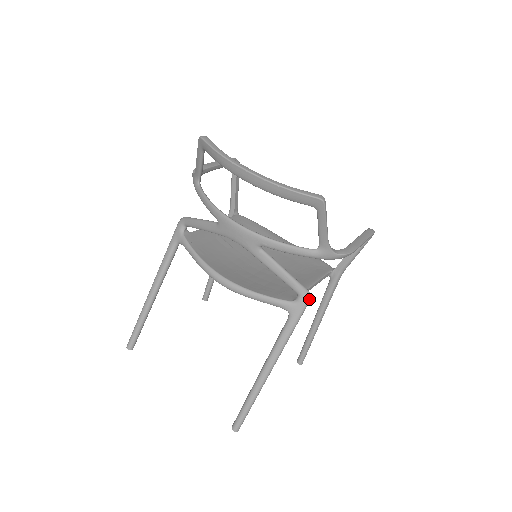
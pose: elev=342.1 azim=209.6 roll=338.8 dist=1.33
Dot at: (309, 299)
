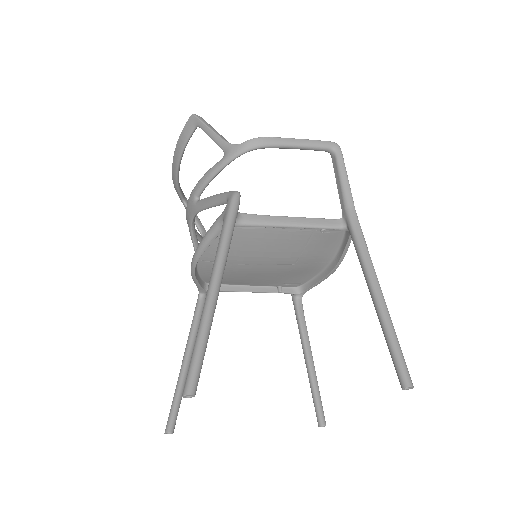
Dot at: (235, 194)
